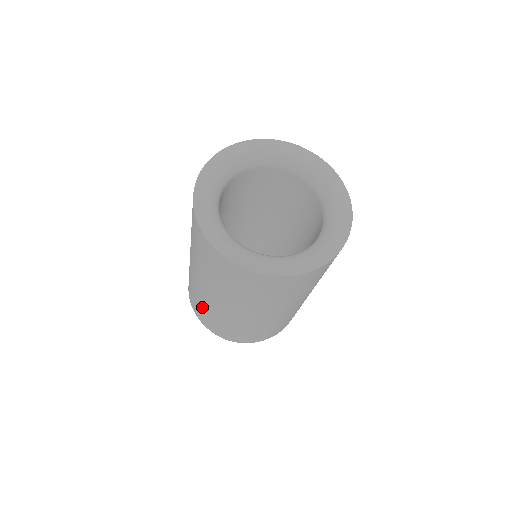
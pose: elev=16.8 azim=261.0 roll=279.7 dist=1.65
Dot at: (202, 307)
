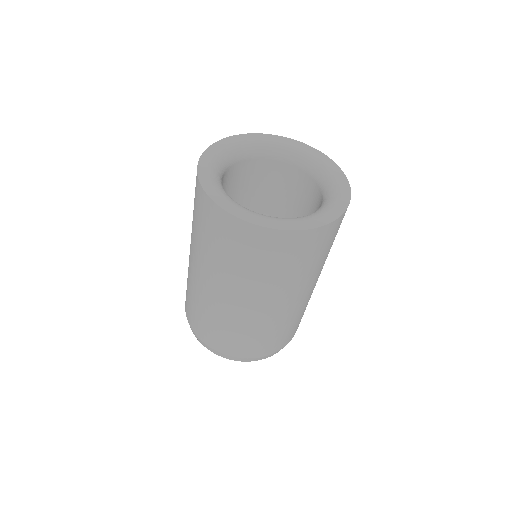
Dot at: (204, 314)
